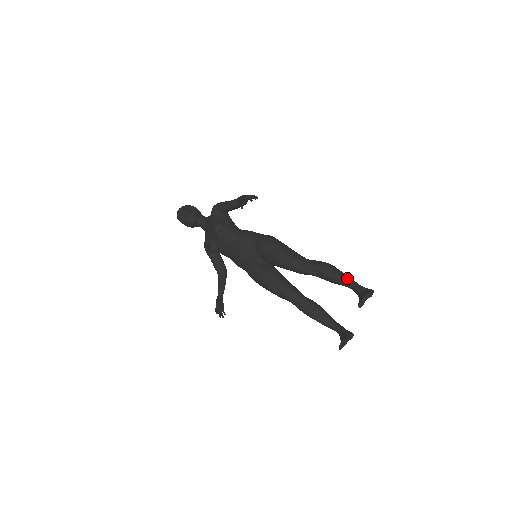
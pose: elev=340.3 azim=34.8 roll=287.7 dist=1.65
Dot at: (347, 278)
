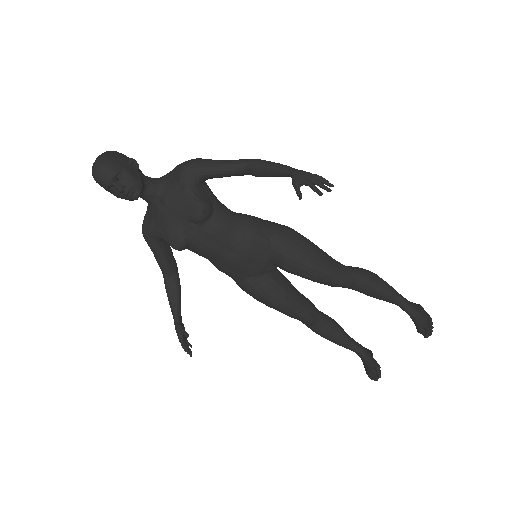
Dot at: (397, 293)
